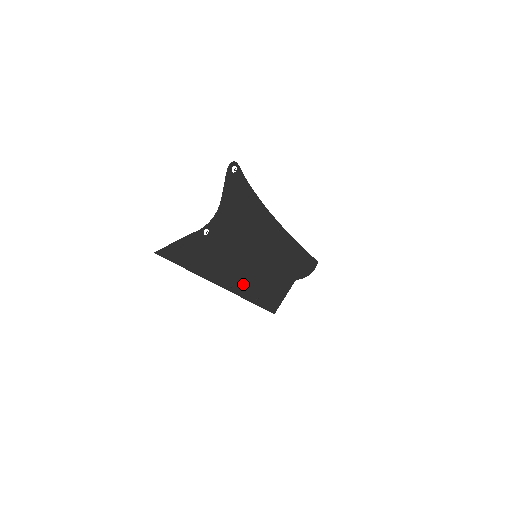
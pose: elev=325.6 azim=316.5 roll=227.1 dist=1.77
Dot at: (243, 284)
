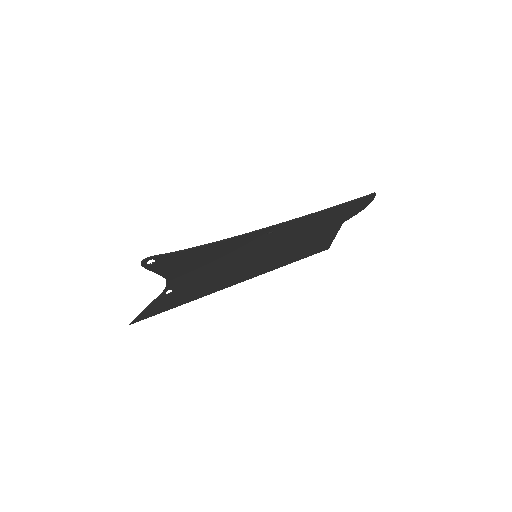
Dot at: (258, 270)
